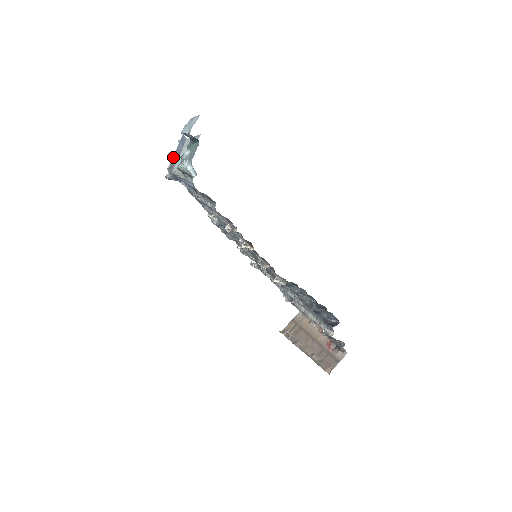
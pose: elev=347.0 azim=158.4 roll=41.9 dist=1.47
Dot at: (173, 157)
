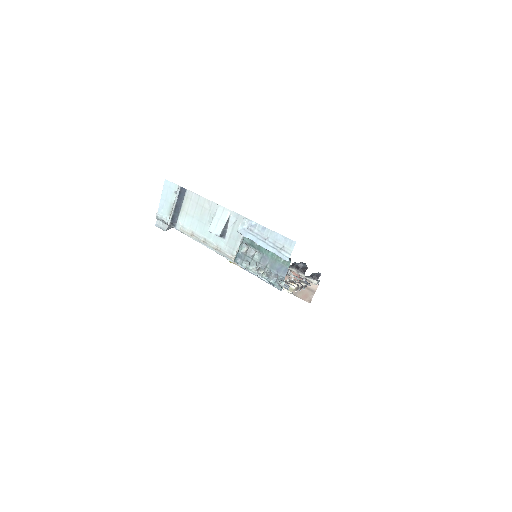
Dot at: (173, 212)
